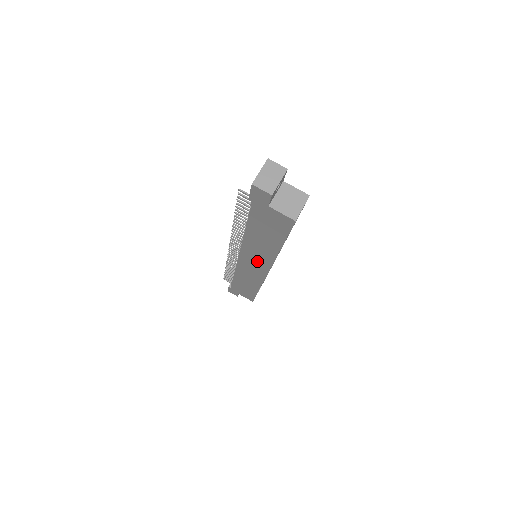
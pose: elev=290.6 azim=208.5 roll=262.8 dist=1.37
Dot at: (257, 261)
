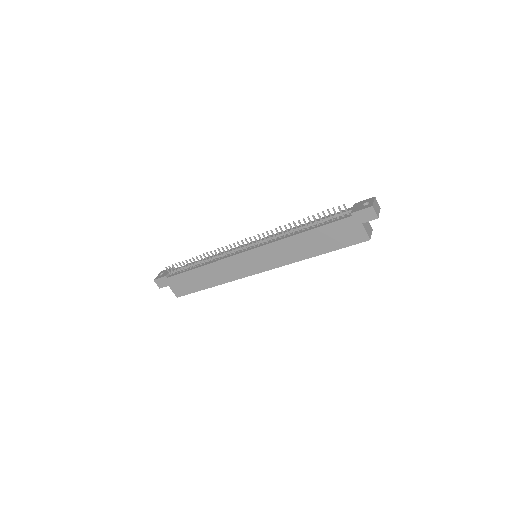
Dot at: (268, 259)
